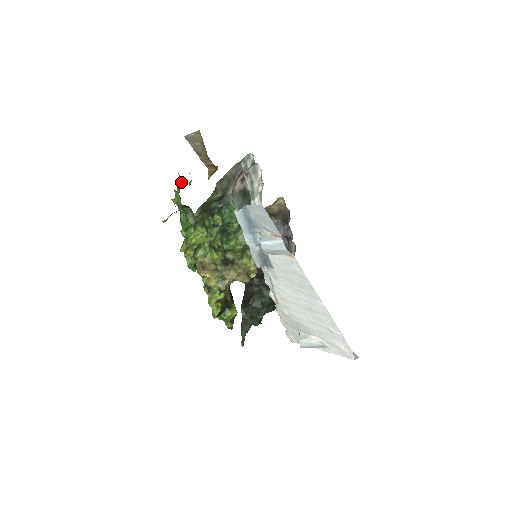
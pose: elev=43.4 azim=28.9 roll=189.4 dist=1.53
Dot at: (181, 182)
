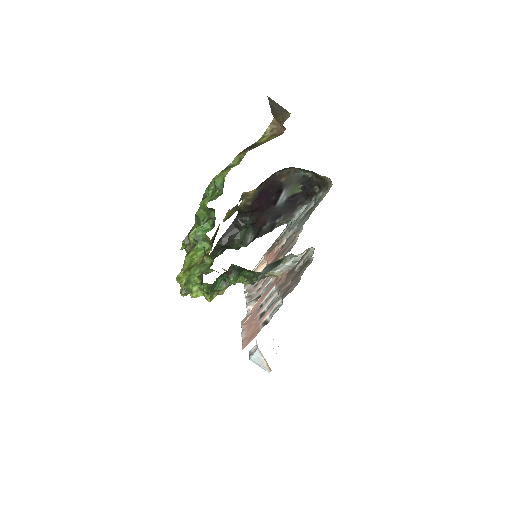
Dot at: (221, 187)
